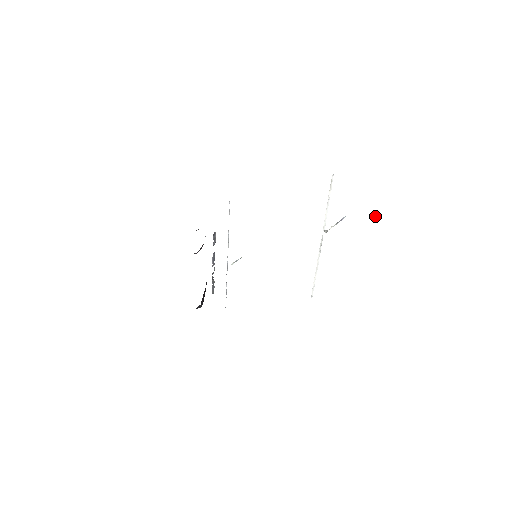
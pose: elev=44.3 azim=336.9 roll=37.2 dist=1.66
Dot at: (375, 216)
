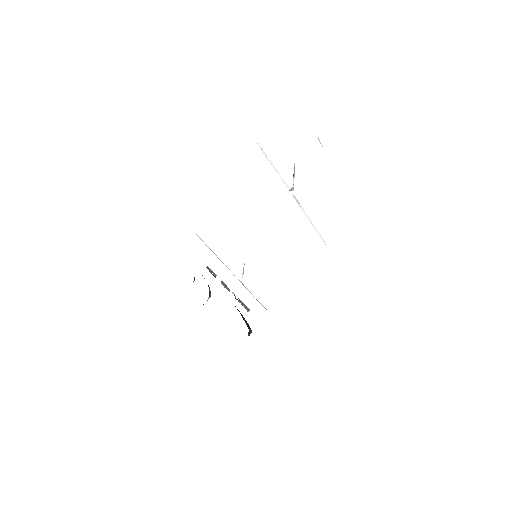
Dot at: occluded
